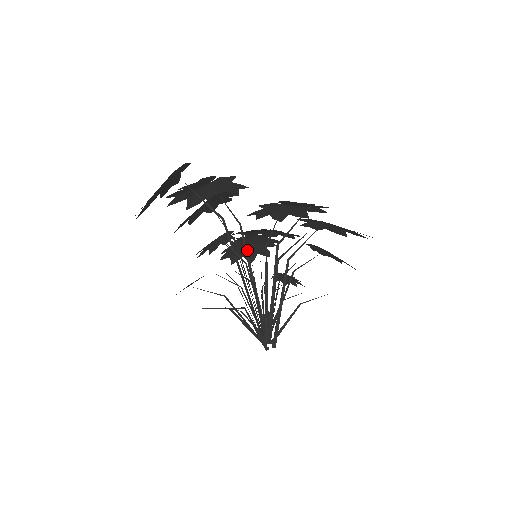
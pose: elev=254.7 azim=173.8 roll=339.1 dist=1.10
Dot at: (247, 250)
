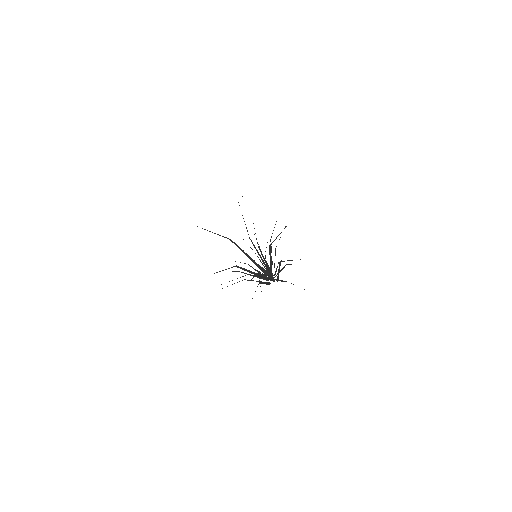
Dot at: occluded
